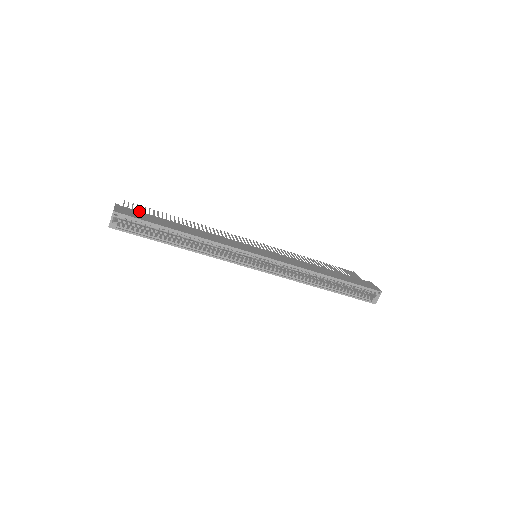
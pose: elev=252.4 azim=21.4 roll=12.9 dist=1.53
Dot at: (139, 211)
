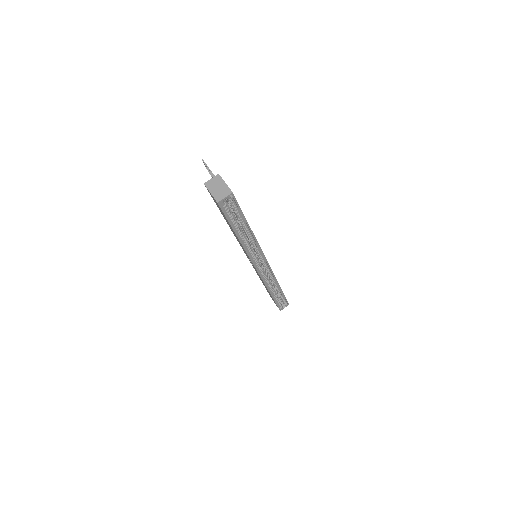
Dot at: occluded
